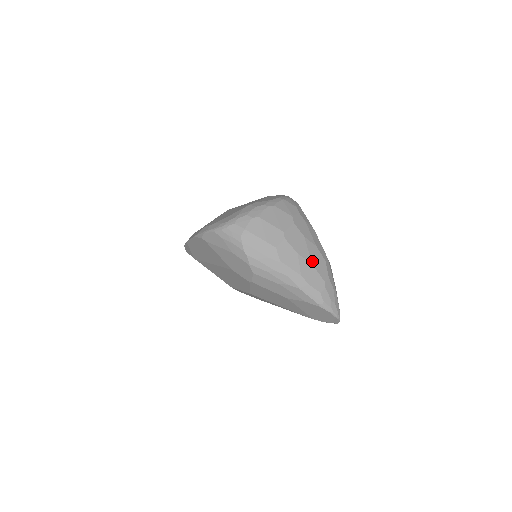
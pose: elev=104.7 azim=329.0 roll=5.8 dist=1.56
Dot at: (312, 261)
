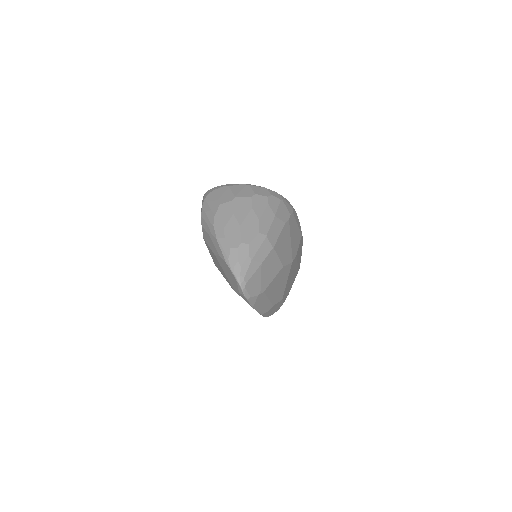
Dot at: (242, 224)
